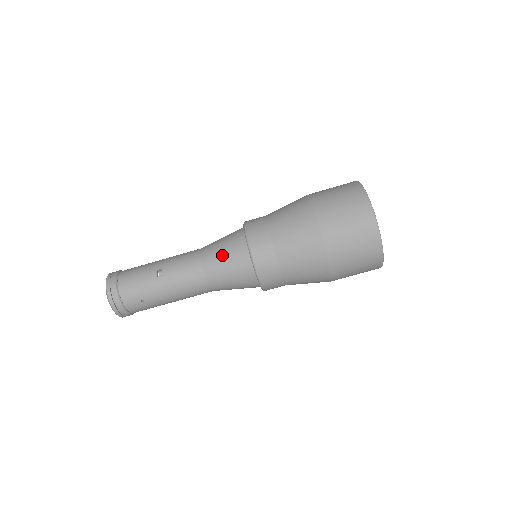
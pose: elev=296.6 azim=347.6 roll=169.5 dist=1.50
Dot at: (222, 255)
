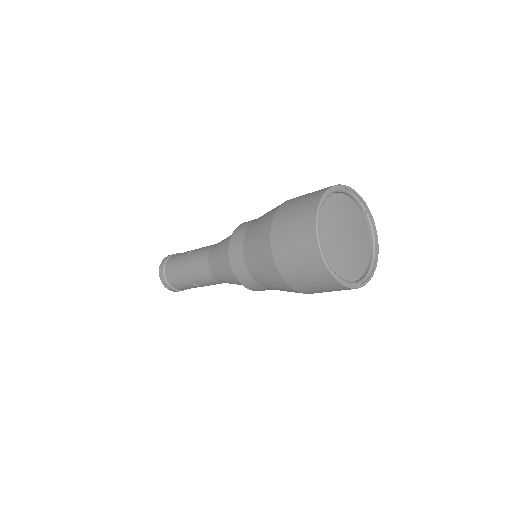
Dot at: (223, 241)
